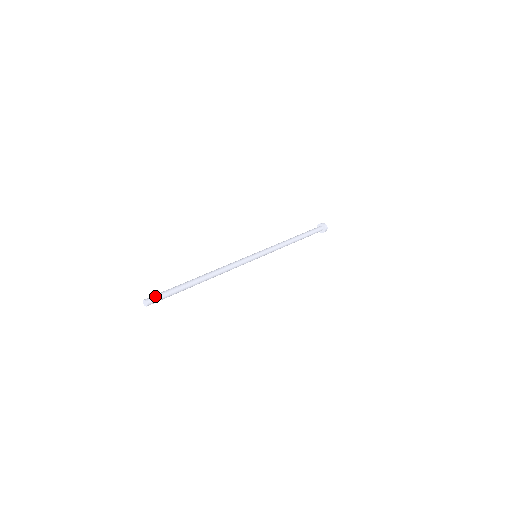
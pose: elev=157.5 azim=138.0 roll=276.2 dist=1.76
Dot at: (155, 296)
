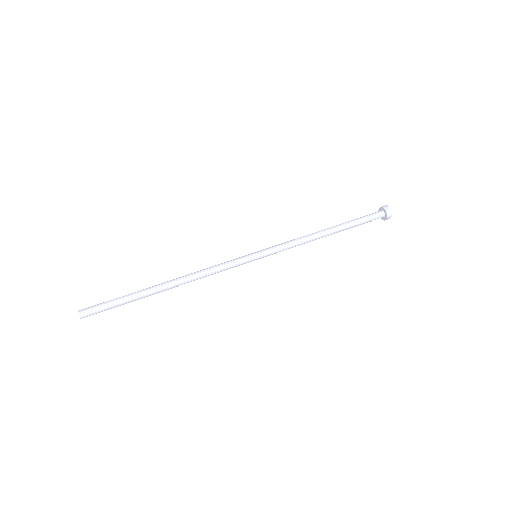
Dot at: (92, 306)
